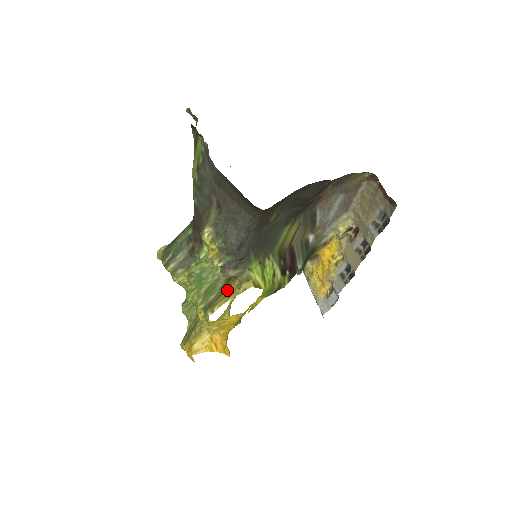
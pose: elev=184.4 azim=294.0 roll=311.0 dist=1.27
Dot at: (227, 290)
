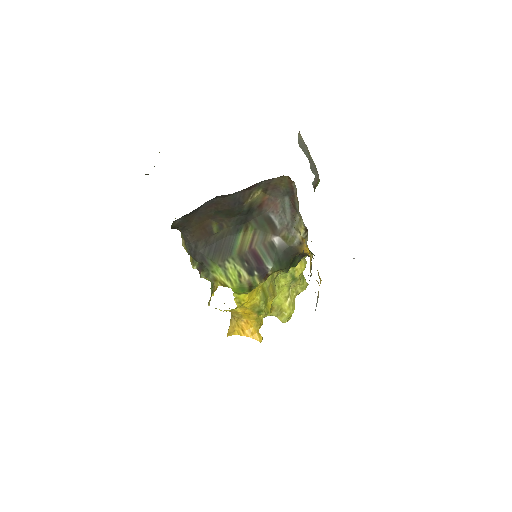
Dot at: occluded
